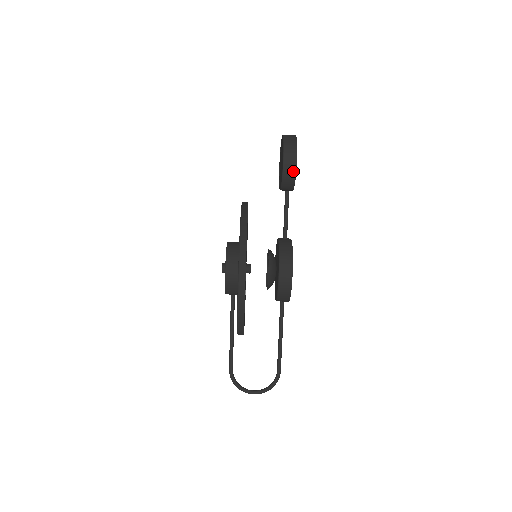
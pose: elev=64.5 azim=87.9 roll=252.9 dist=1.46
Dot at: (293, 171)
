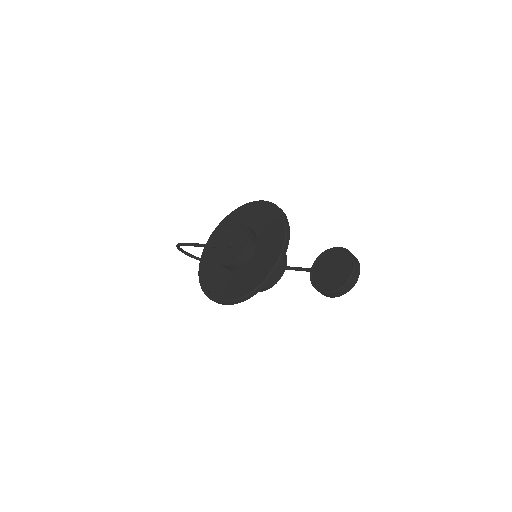
Dot at: (322, 294)
